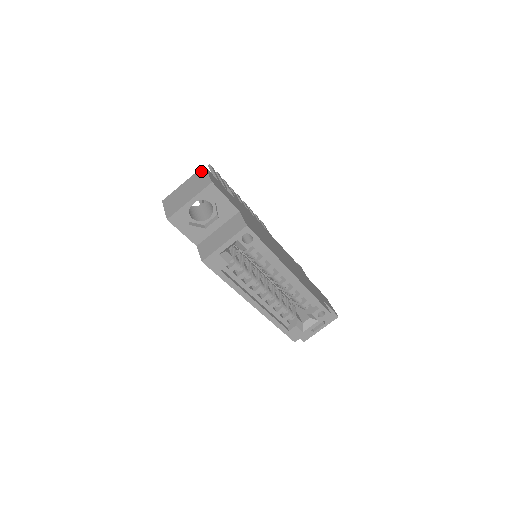
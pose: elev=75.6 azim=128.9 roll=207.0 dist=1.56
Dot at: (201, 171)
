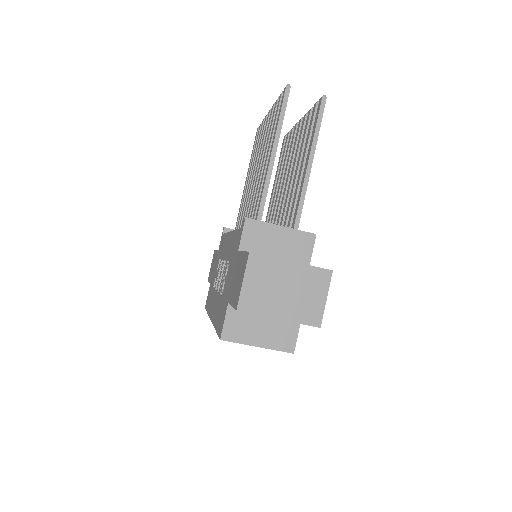
Dot at: (324, 278)
